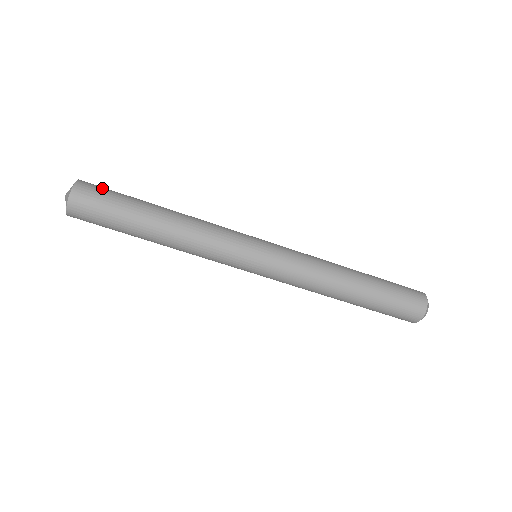
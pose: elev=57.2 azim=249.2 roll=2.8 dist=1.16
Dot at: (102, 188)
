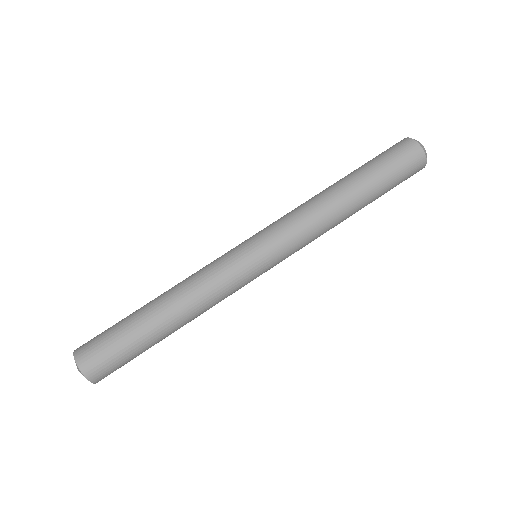
Dot at: (97, 335)
